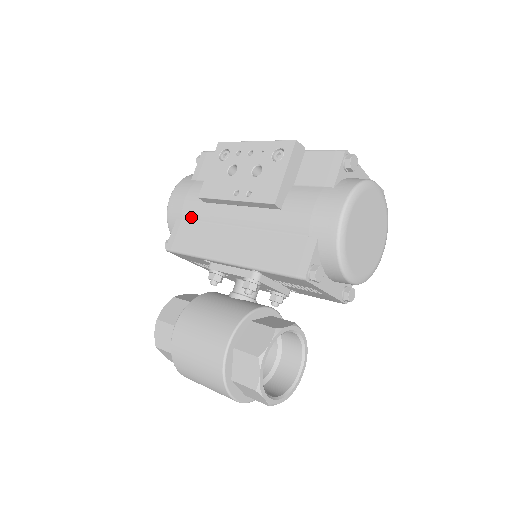
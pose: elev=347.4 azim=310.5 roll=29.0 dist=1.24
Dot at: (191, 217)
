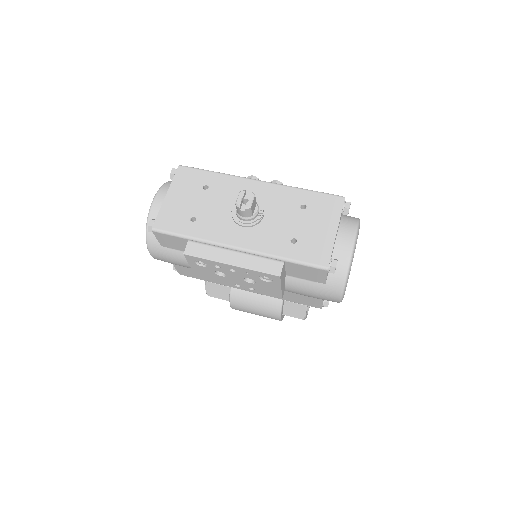
Dot at: (190, 268)
